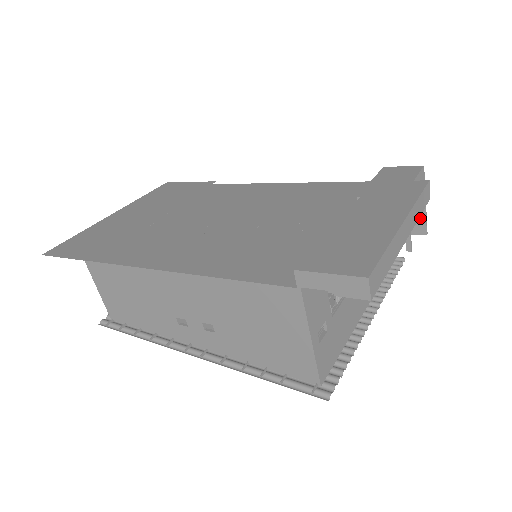
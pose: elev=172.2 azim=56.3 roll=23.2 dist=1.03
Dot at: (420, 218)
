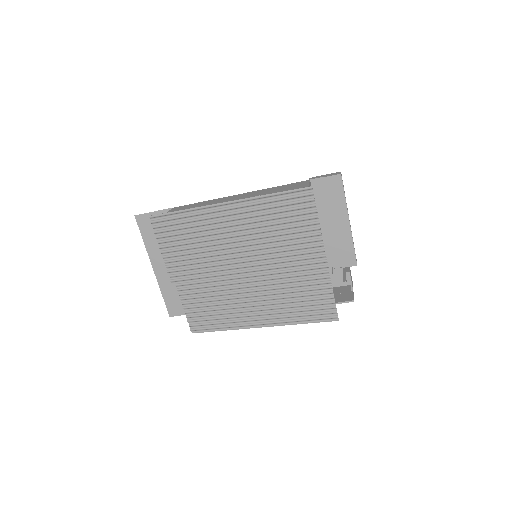
Dot at: (350, 295)
